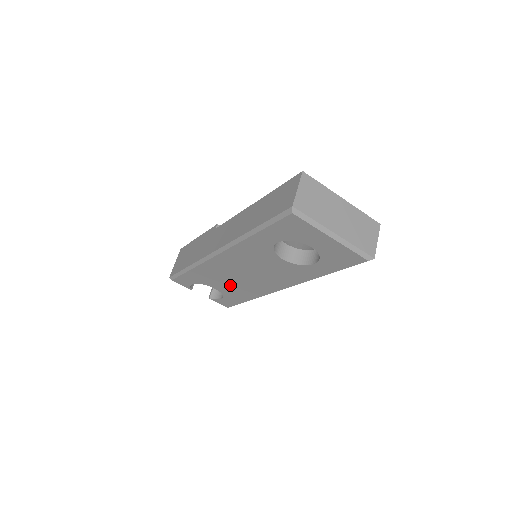
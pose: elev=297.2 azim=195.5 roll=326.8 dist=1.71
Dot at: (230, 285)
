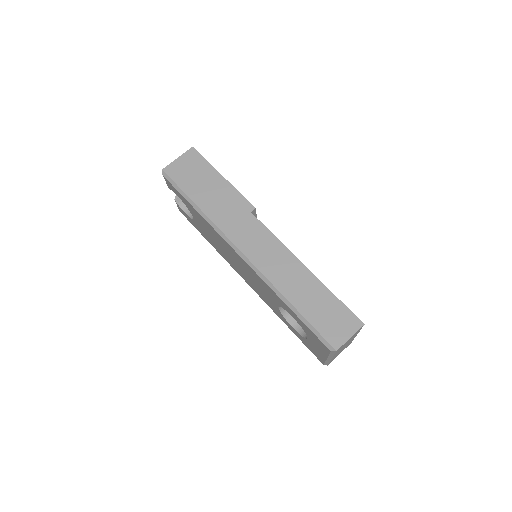
Dot at: occluded
